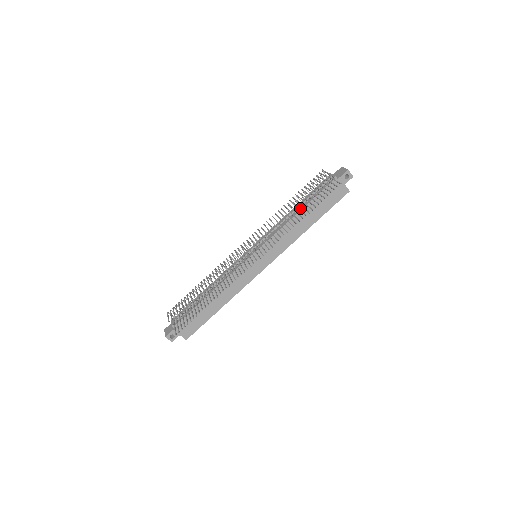
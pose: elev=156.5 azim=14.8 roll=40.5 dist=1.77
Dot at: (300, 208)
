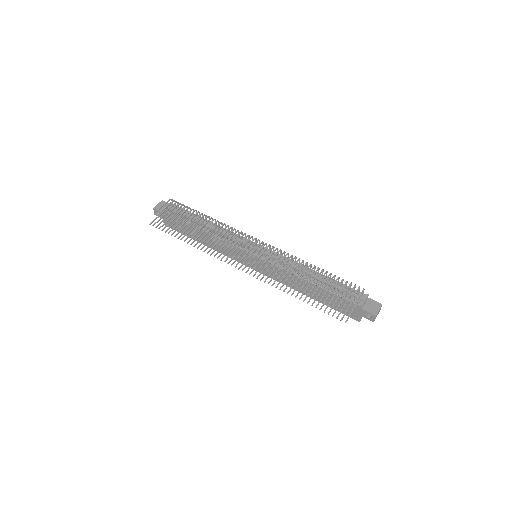
Dot at: (316, 281)
